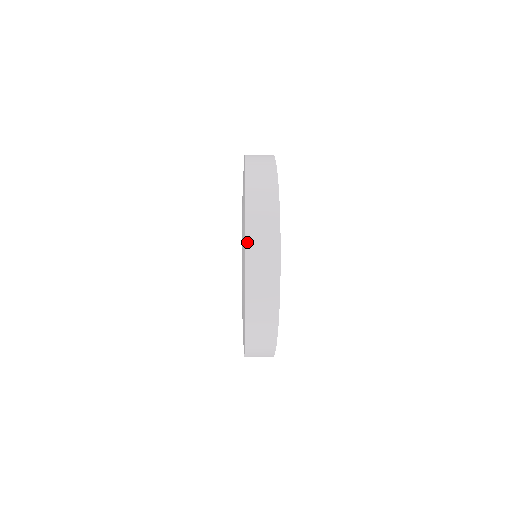
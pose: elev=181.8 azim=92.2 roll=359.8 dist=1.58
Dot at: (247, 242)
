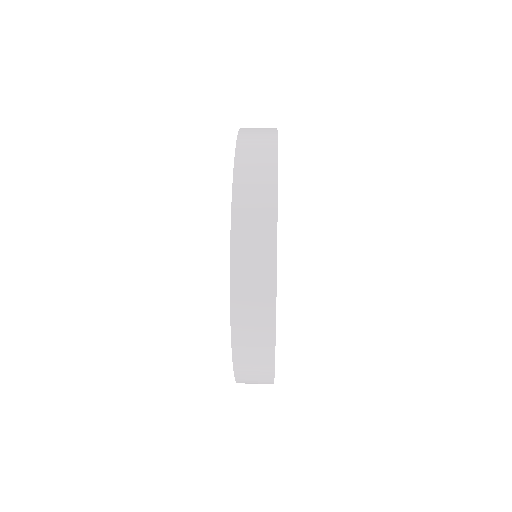
Dot at: occluded
